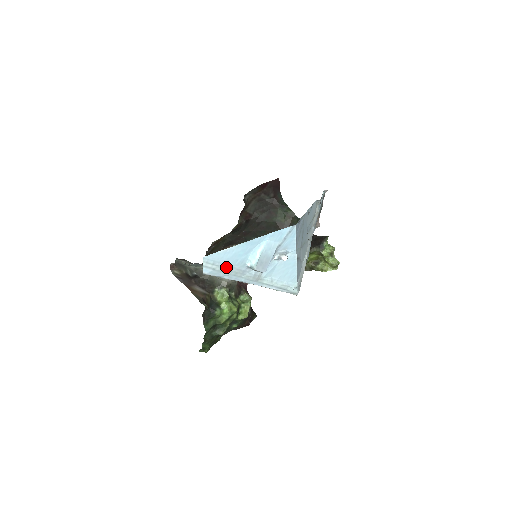
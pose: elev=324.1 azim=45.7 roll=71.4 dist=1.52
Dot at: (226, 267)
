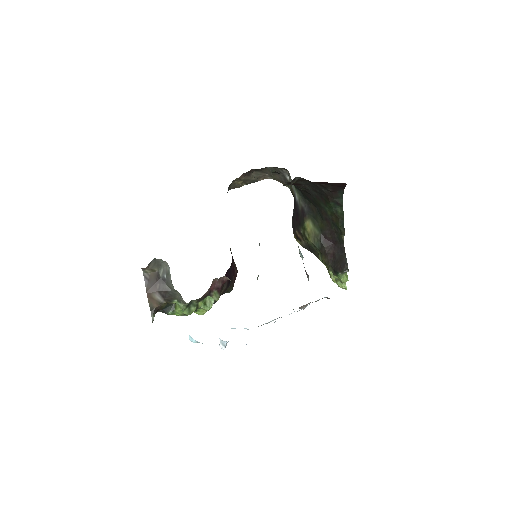
Dot at: occluded
